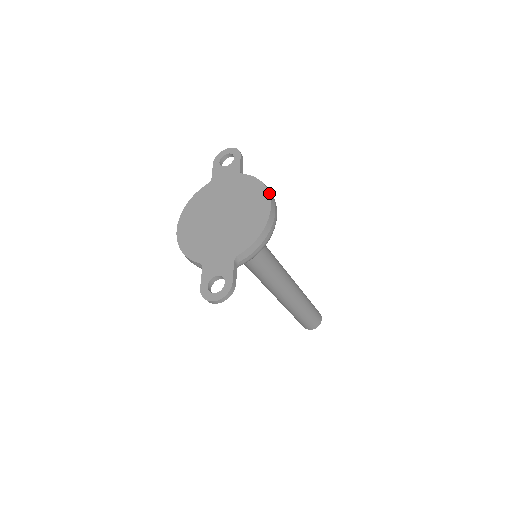
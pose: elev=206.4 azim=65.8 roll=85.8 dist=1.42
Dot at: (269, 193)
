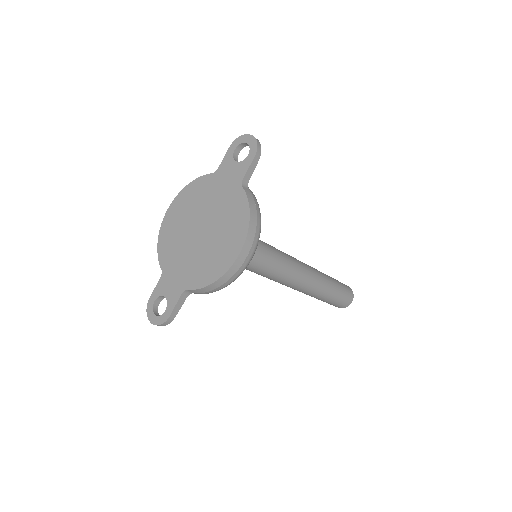
Dot at: (247, 236)
